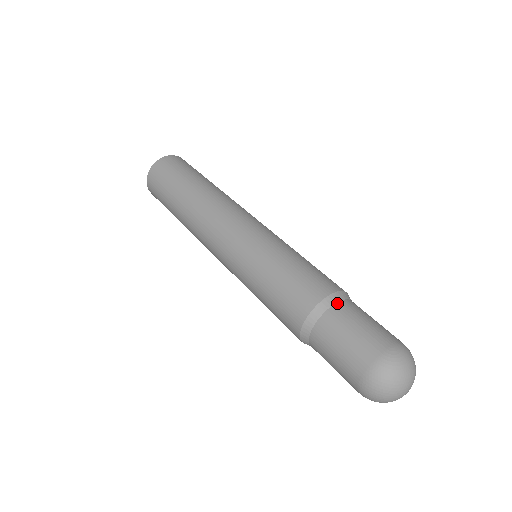
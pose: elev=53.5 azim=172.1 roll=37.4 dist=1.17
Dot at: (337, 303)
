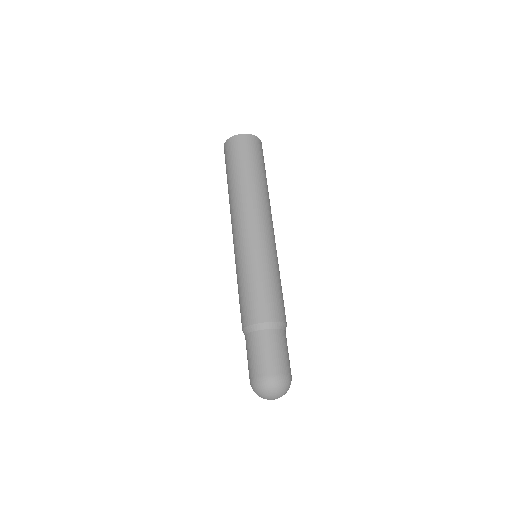
Dot at: (284, 330)
